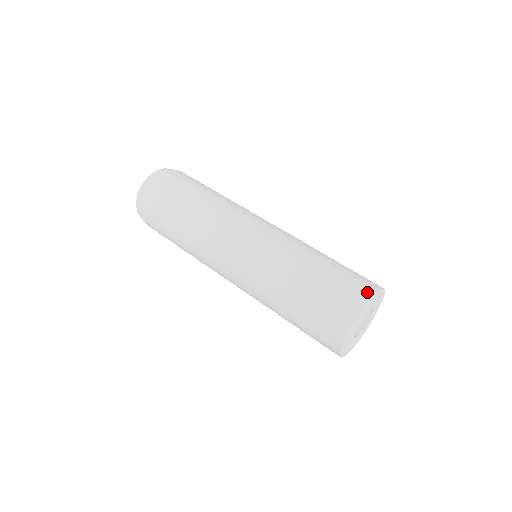
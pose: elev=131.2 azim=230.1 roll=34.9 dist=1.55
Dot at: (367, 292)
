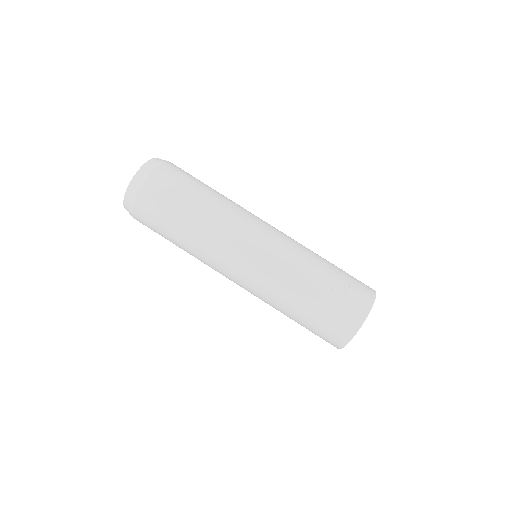
Dot at: (359, 317)
